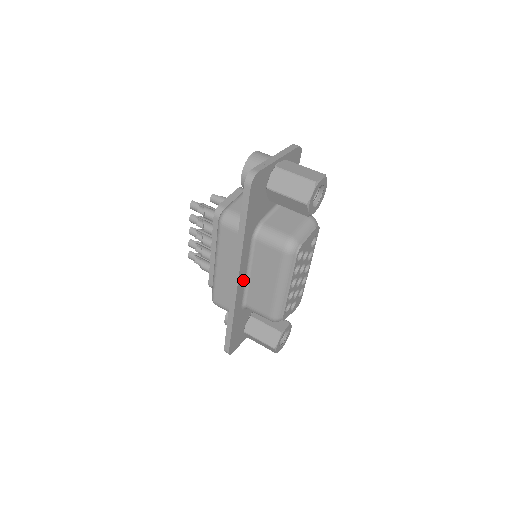
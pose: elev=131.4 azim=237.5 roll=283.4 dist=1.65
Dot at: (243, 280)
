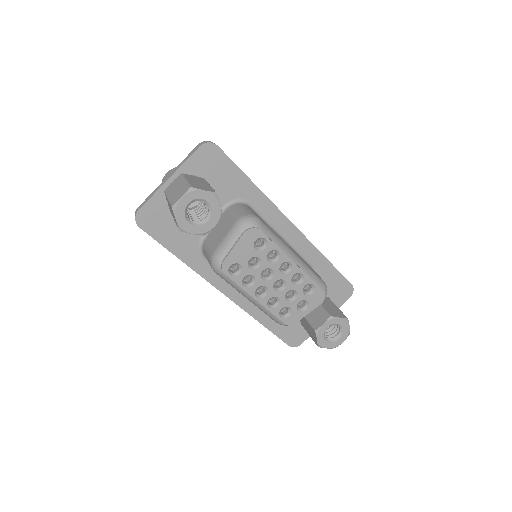
Dot at: (235, 289)
